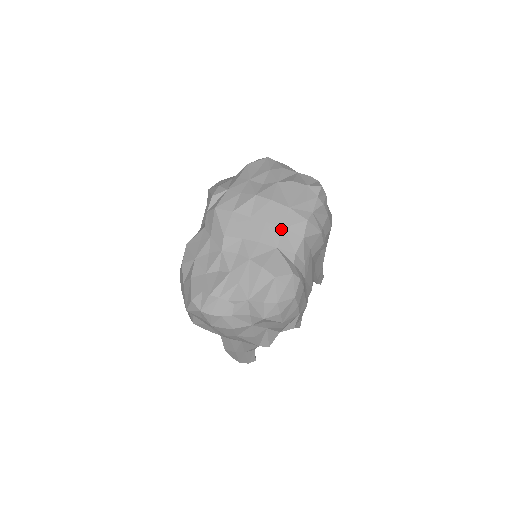
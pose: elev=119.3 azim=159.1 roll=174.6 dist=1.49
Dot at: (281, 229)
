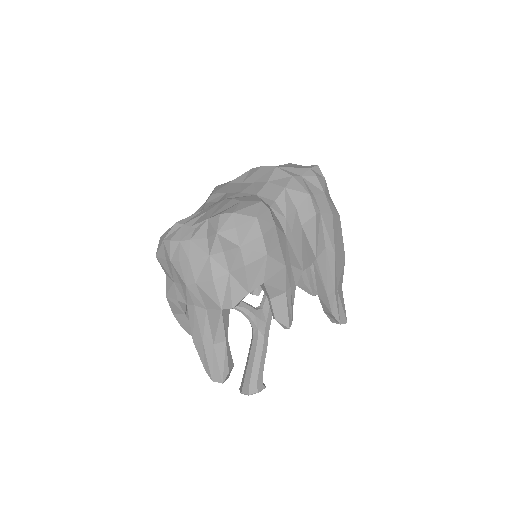
Dot at: (265, 183)
